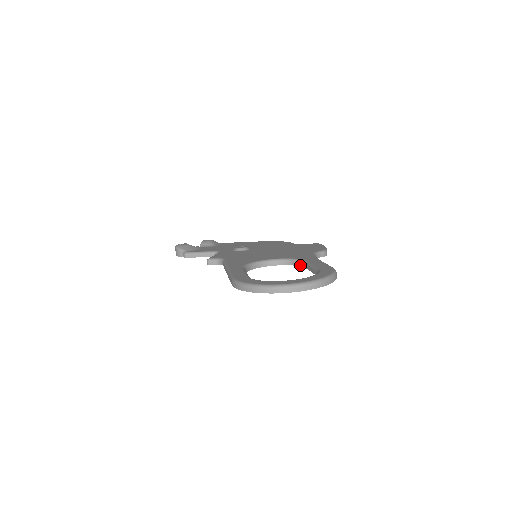
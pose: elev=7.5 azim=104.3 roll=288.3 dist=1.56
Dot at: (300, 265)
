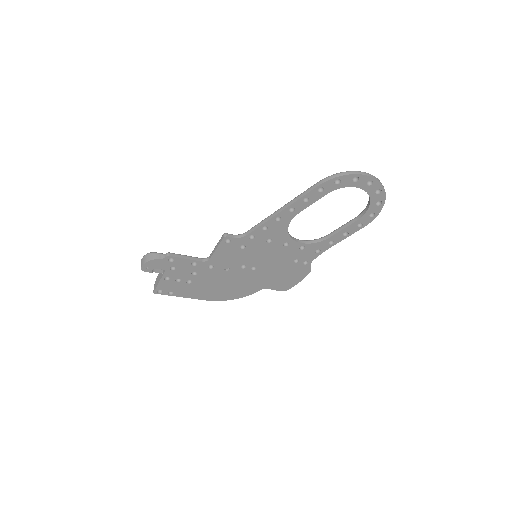
Dot at: (319, 241)
